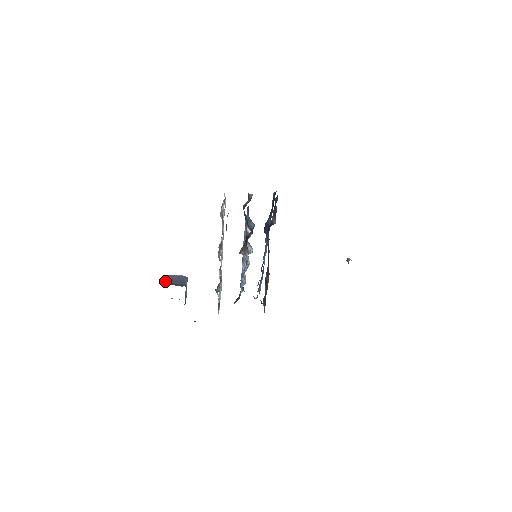
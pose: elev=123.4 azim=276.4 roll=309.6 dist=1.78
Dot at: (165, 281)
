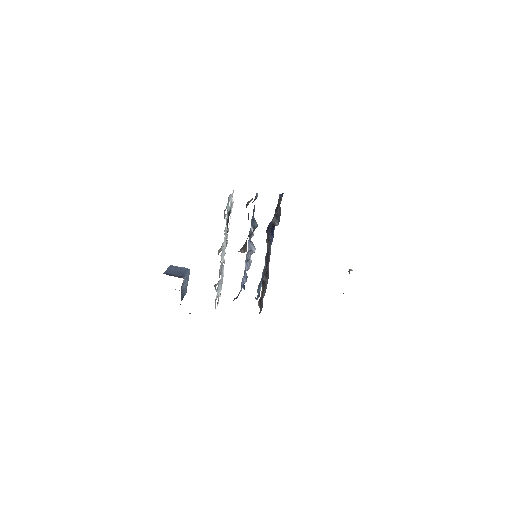
Dot at: (165, 271)
